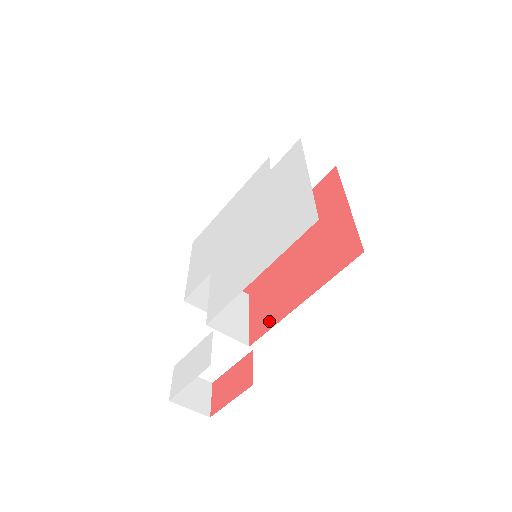
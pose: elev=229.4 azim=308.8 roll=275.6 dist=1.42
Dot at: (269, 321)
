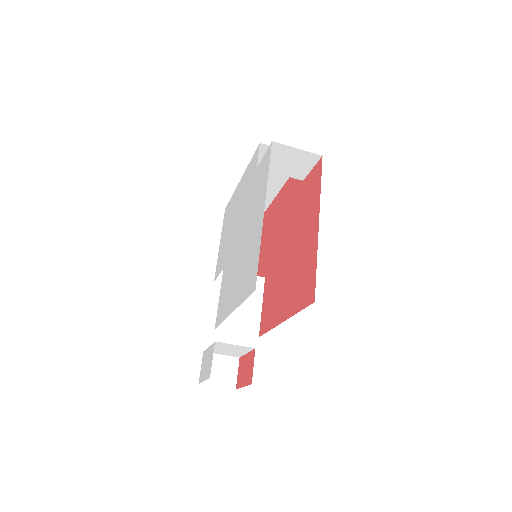
Dot at: (268, 322)
